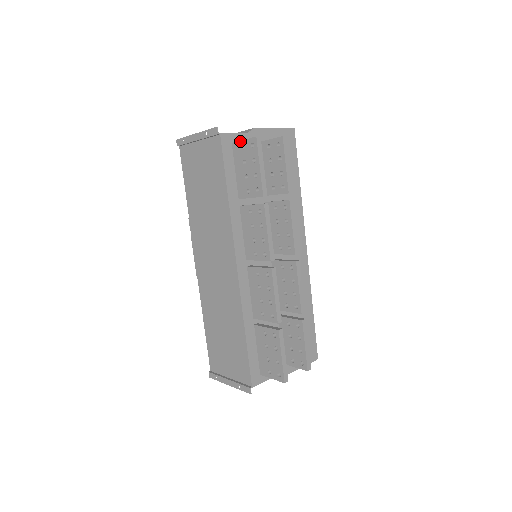
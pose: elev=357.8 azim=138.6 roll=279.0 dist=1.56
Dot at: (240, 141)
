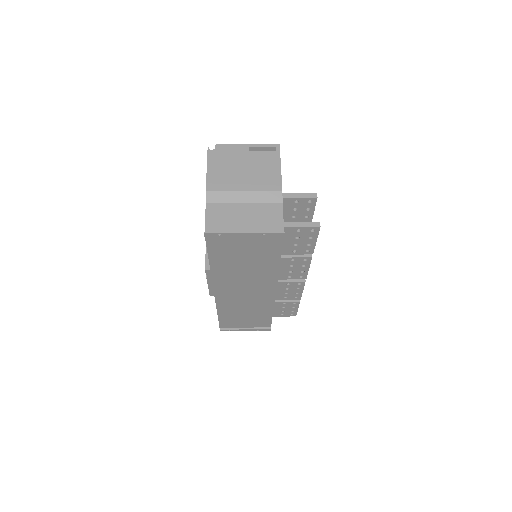
Dot at: (296, 227)
